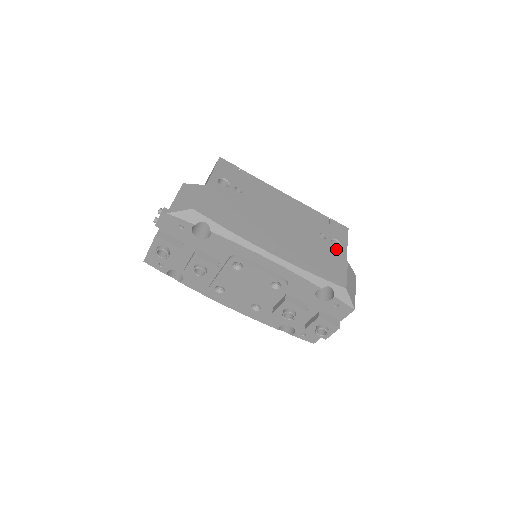
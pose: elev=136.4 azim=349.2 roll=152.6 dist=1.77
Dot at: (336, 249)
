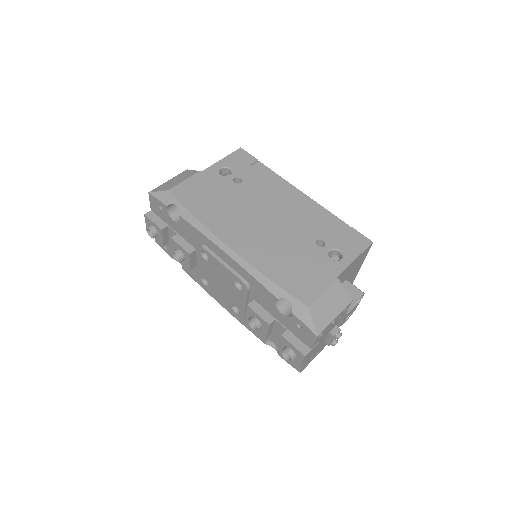
Dot at: (330, 261)
